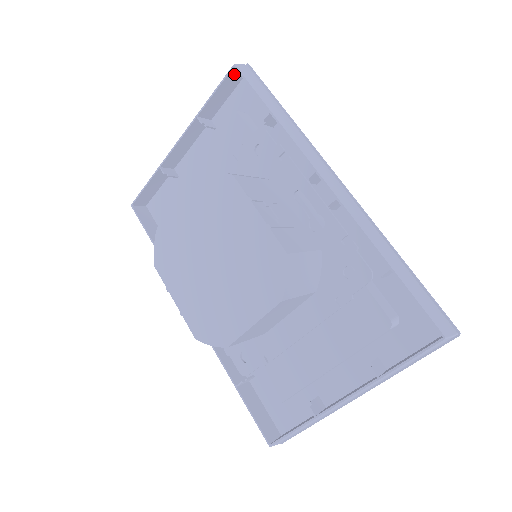
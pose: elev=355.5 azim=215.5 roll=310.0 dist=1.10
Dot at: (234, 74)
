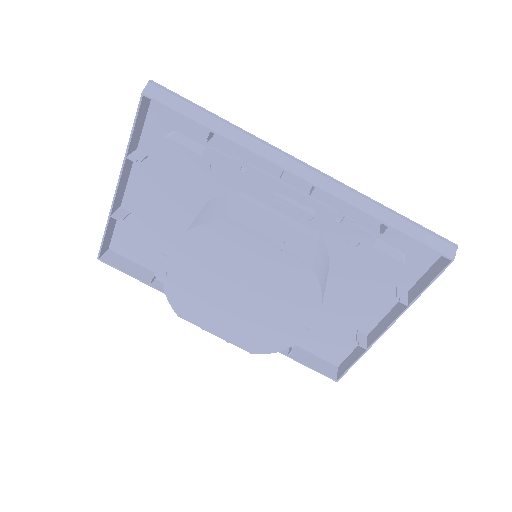
Dot at: (144, 100)
